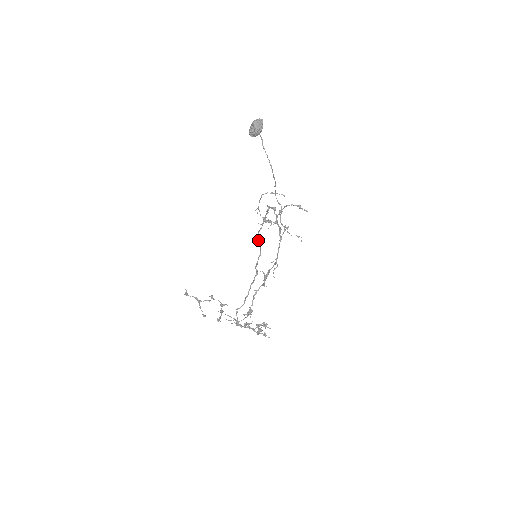
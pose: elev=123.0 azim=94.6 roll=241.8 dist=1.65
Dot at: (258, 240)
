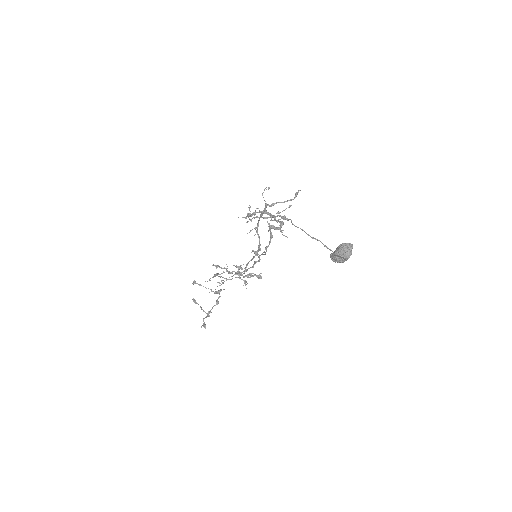
Dot at: occluded
